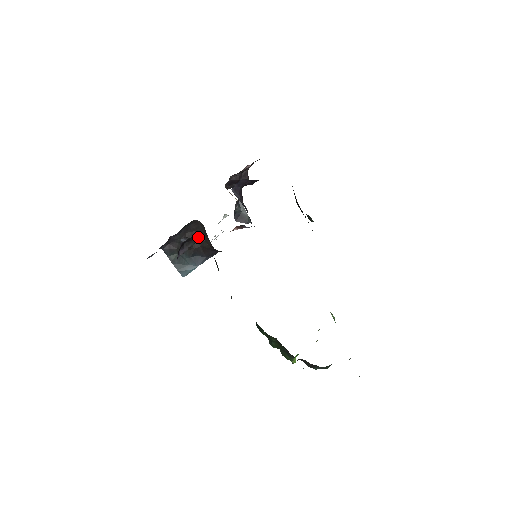
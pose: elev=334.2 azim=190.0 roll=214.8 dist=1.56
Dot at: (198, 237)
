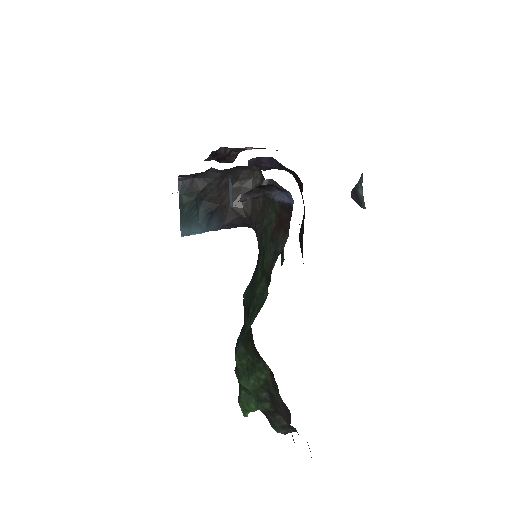
Dot at: (275, 190)
